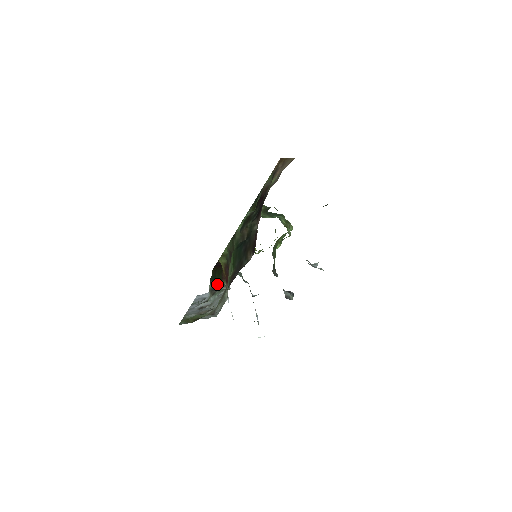
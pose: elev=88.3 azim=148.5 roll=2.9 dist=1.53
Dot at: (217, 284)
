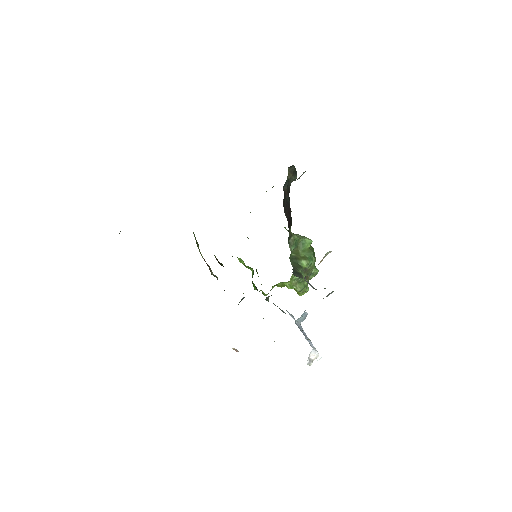
Dot at: occluded
